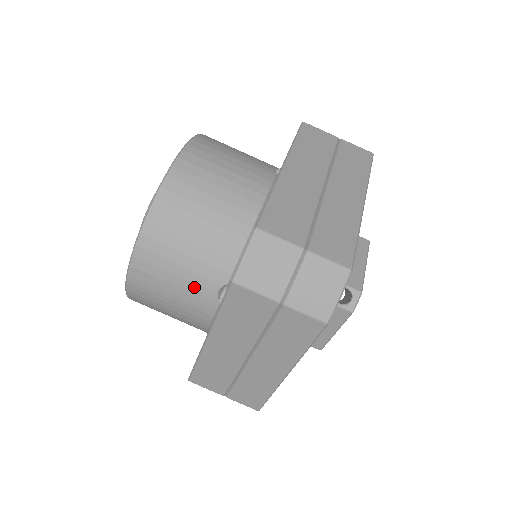
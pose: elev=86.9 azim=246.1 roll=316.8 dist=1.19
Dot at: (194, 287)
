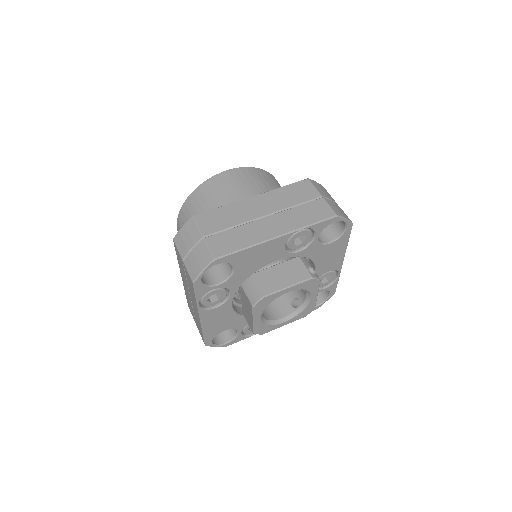
Dot at: (260, 192)
